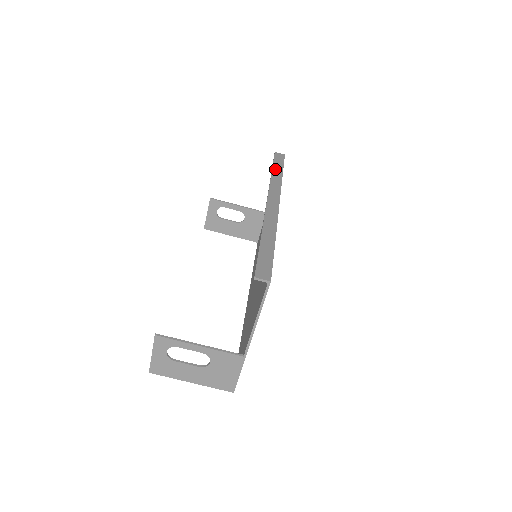
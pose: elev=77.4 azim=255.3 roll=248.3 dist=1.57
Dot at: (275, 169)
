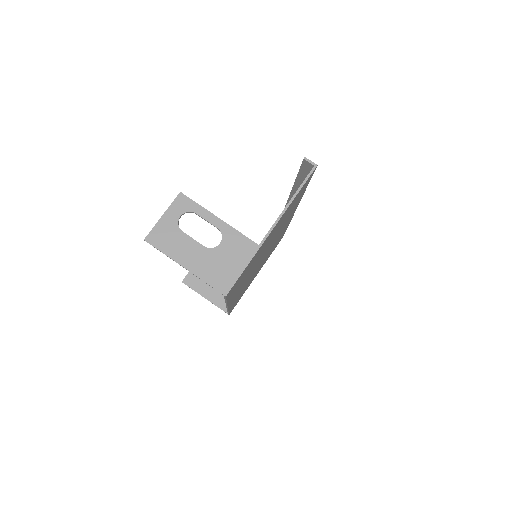
Dot at: occluded
